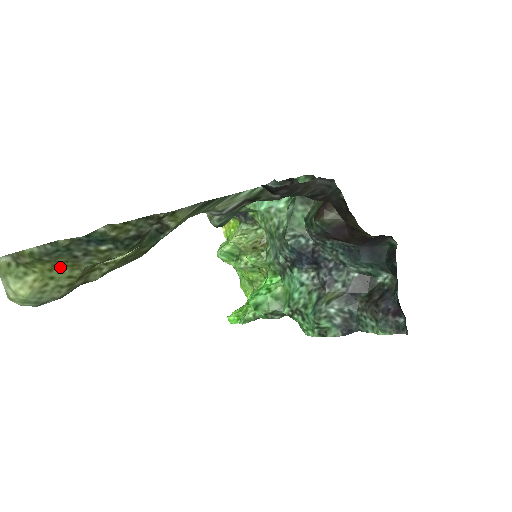
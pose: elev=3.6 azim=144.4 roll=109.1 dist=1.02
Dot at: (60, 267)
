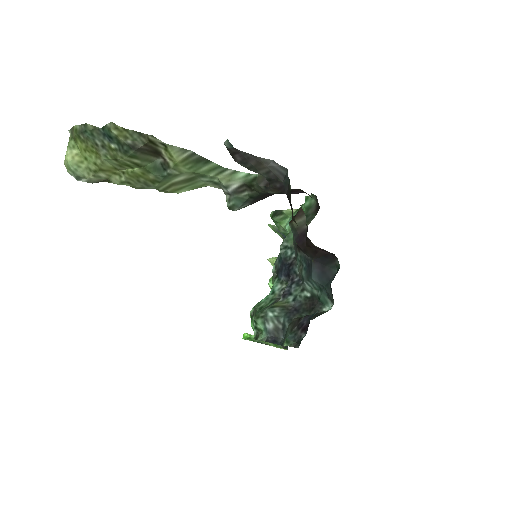
Dot at: (90, 151)
